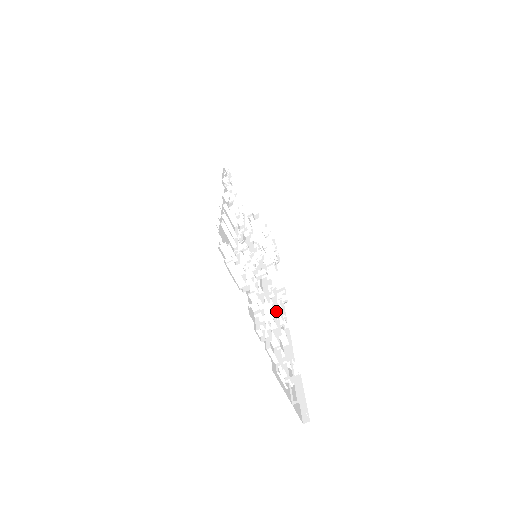
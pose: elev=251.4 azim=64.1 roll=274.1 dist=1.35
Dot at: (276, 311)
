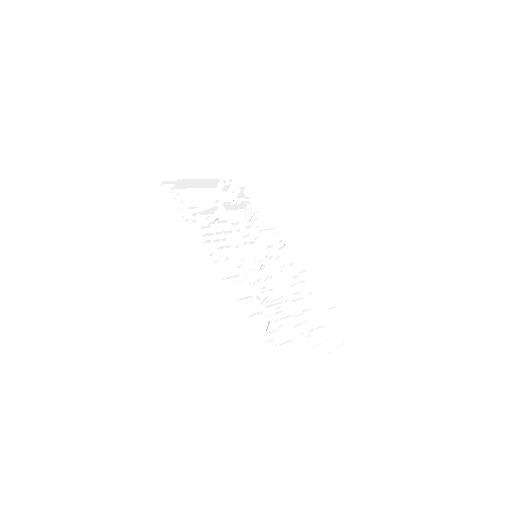
Dot at: (297, 283)
